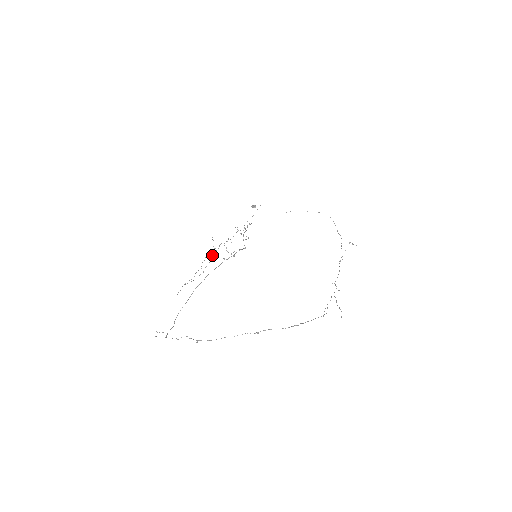
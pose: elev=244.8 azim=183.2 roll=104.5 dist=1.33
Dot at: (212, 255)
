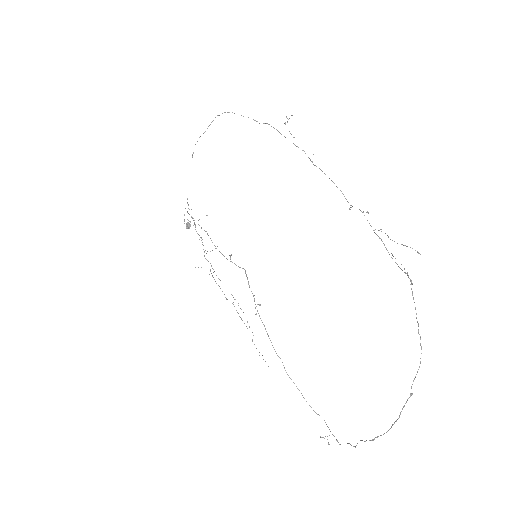
Dot at: occluded
